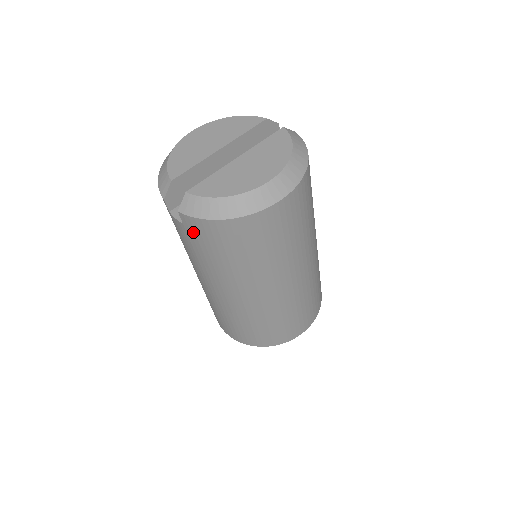
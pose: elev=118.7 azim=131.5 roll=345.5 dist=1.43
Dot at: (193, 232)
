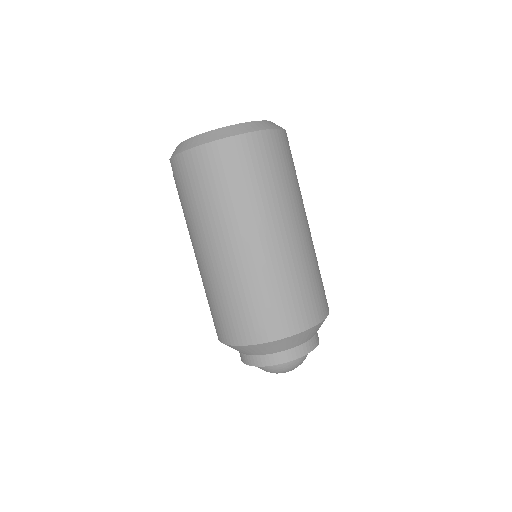
Dot at: (176, 177)
